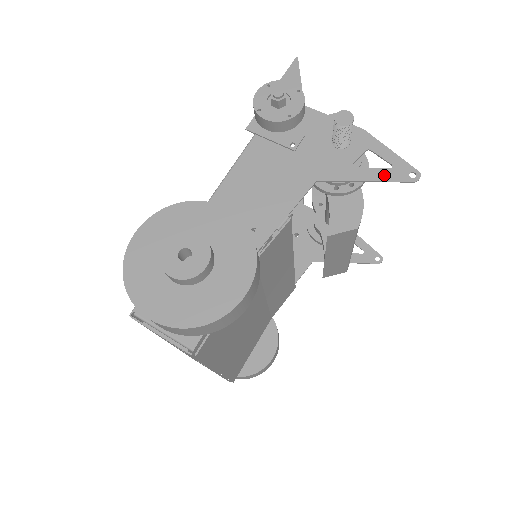
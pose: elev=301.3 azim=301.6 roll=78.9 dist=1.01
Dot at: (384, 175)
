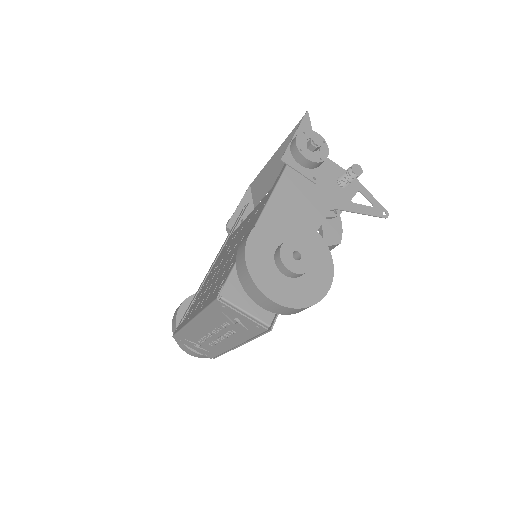
Dot at: (370, 211)
